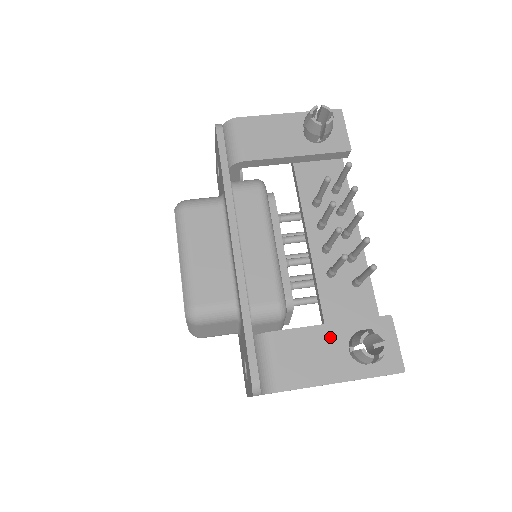
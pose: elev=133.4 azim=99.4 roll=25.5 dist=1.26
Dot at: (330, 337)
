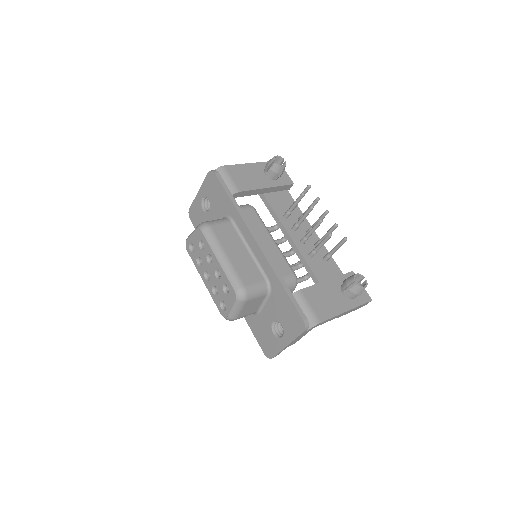
Dot at: (330, 288)
